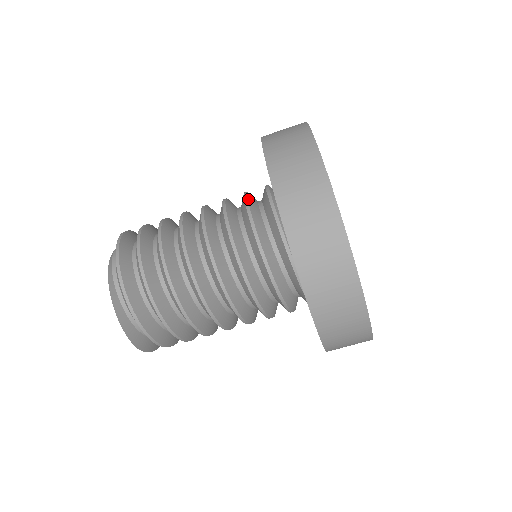
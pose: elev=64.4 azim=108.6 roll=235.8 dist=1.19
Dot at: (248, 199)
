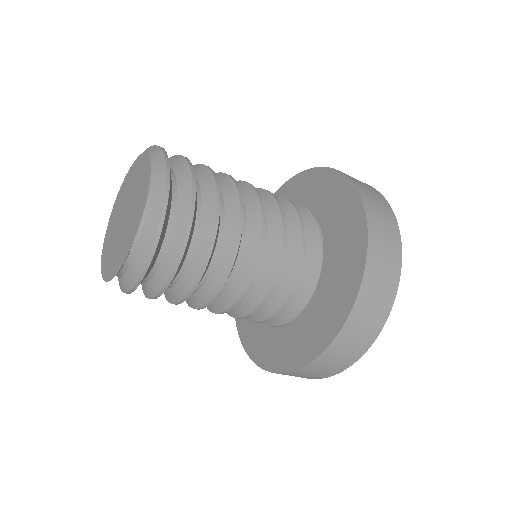
Dot at: occluded
